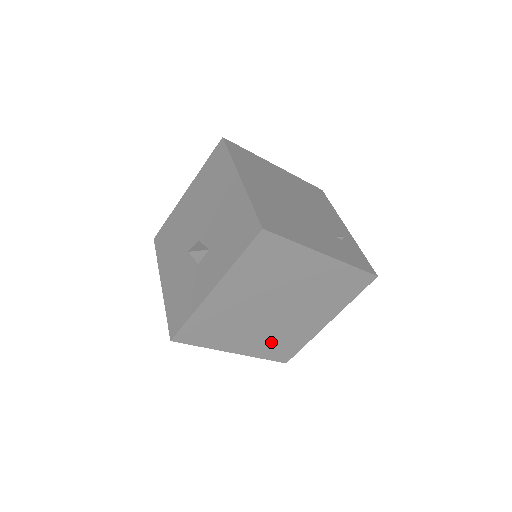
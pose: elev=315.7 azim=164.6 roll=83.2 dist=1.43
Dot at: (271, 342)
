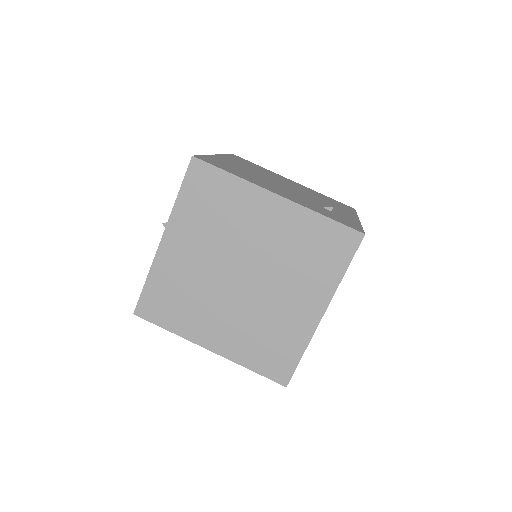
Dot at: (252, 339)
